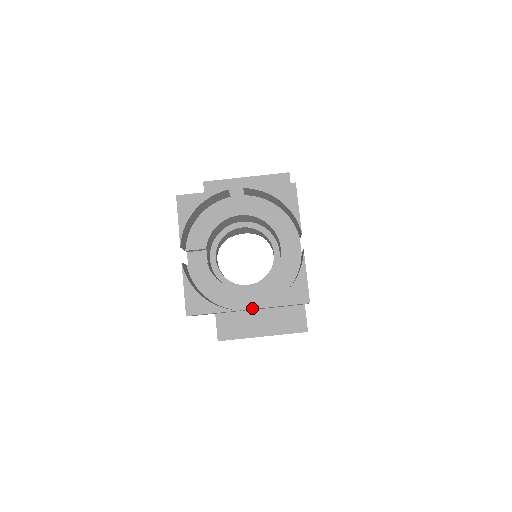
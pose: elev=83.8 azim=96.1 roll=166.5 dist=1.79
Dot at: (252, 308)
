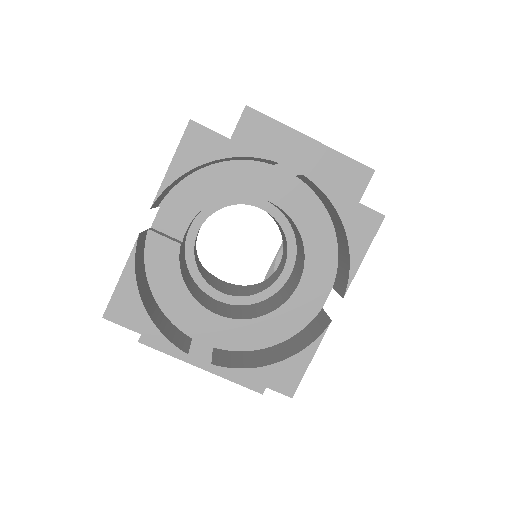
Dot at: (208, 343)
